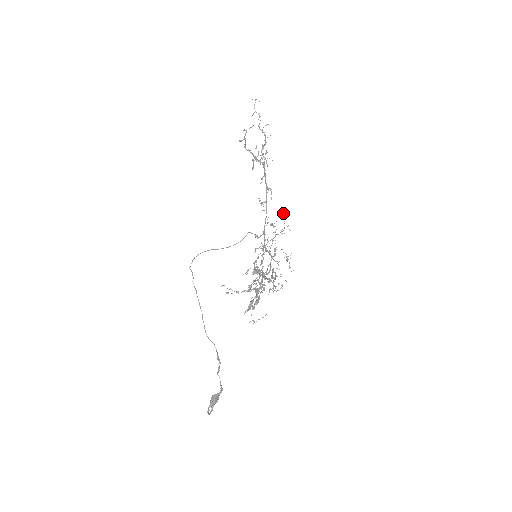
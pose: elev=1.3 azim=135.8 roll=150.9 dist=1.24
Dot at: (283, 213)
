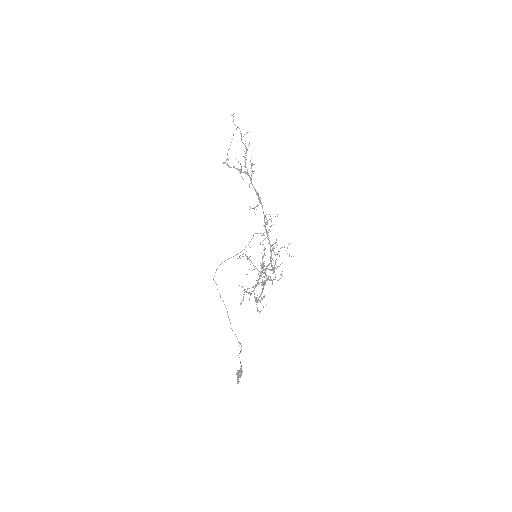
Dot at: occluded
